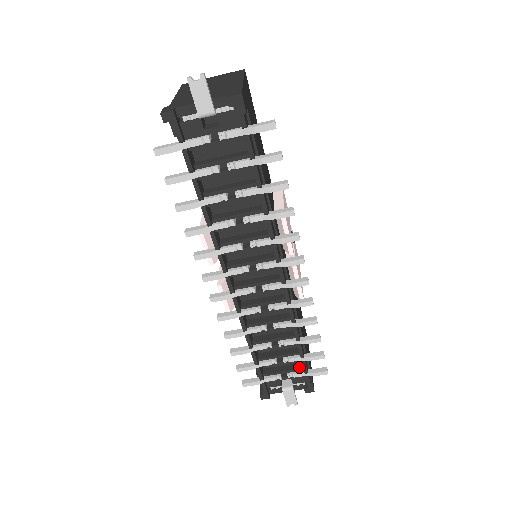
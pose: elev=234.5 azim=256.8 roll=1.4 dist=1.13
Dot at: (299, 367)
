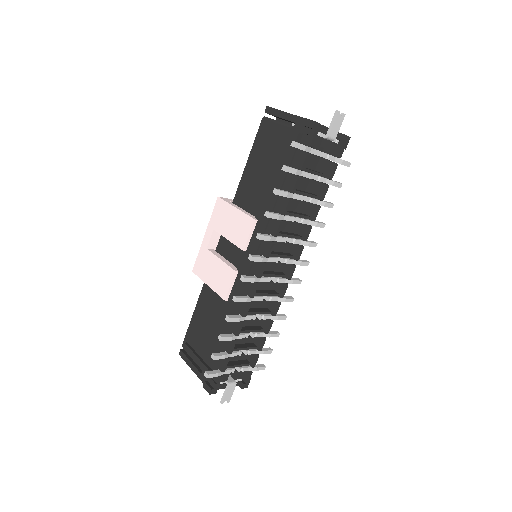
Dot at: (247, 362)
